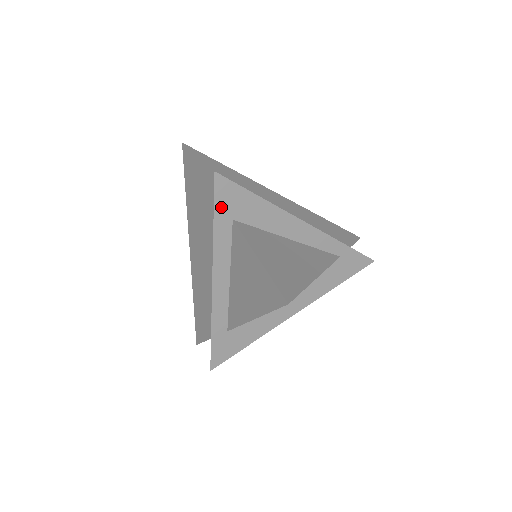
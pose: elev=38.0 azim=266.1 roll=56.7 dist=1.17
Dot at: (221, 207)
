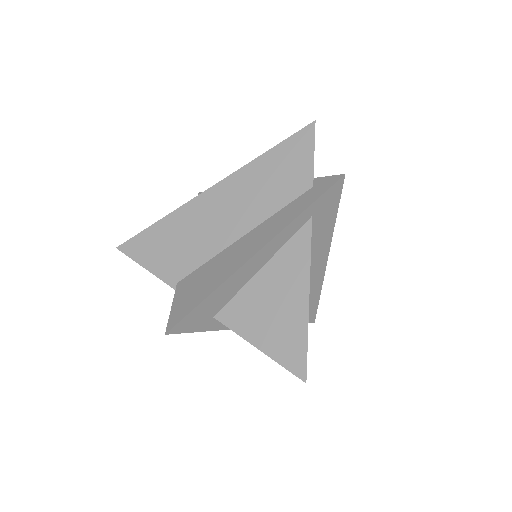
Dot at: (197, 327)
